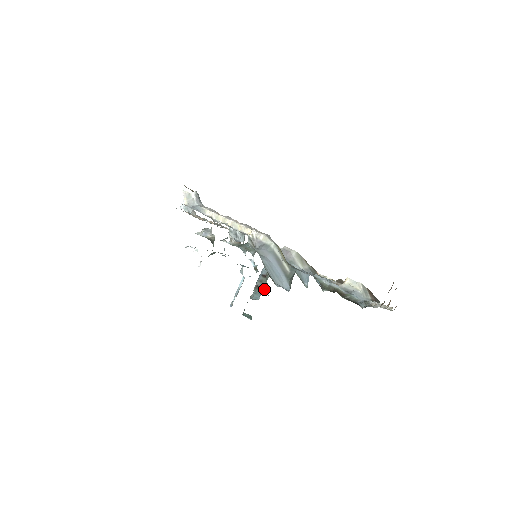
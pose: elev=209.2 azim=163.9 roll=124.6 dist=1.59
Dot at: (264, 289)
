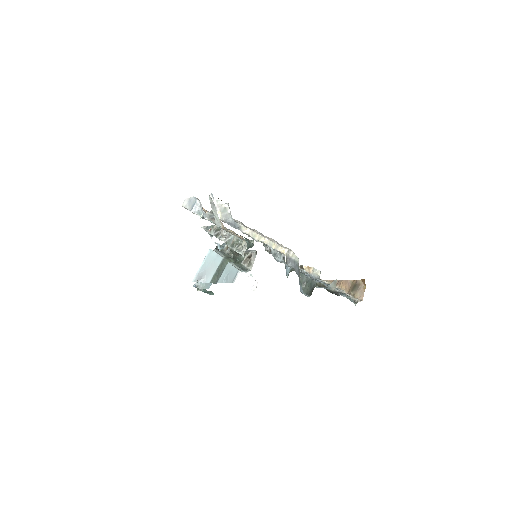
Dot at: occluded
